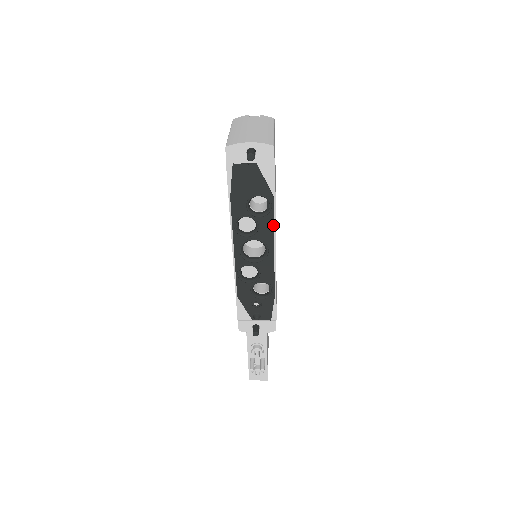
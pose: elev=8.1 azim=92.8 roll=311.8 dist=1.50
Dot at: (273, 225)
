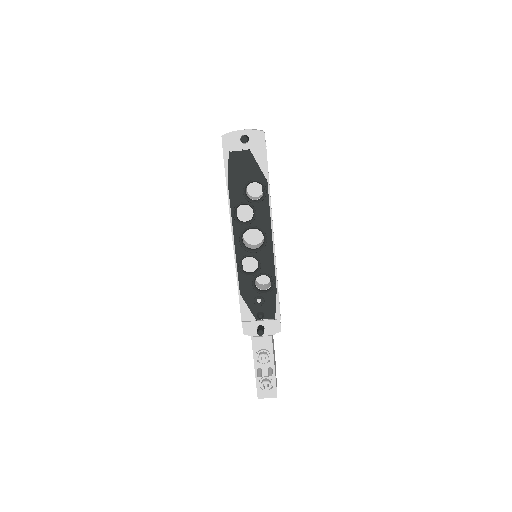
Dot at: (269, 211)
